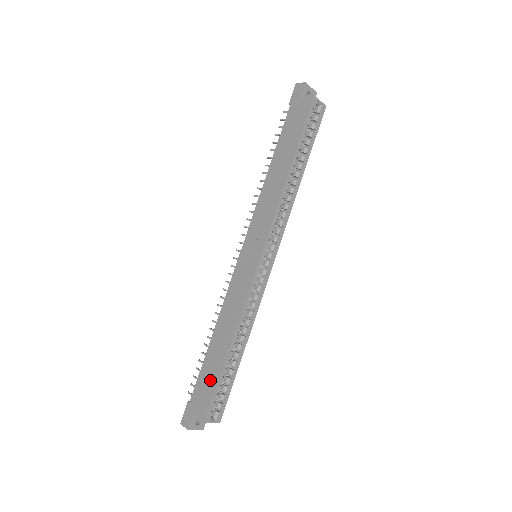
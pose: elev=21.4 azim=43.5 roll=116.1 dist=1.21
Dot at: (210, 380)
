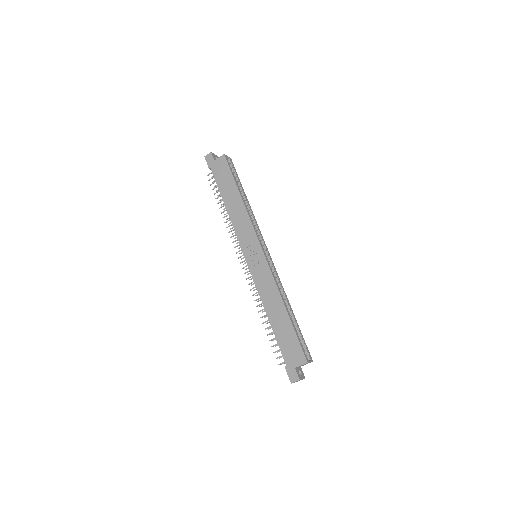
Dot at: (289, 338)
